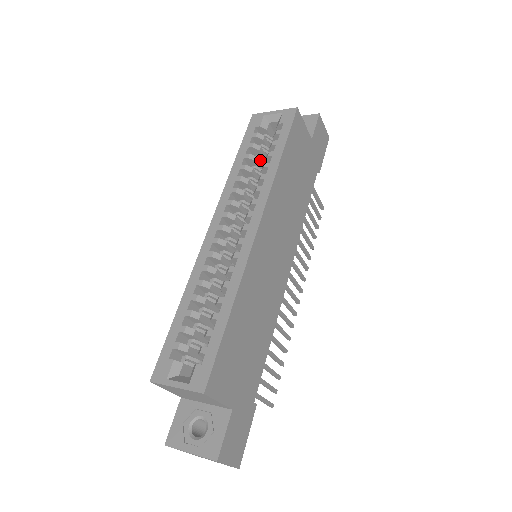
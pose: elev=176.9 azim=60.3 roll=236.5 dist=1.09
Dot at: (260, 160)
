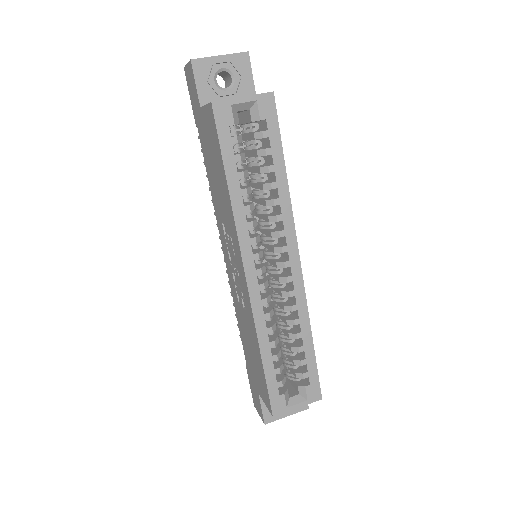
Dot at: (244, 166)
